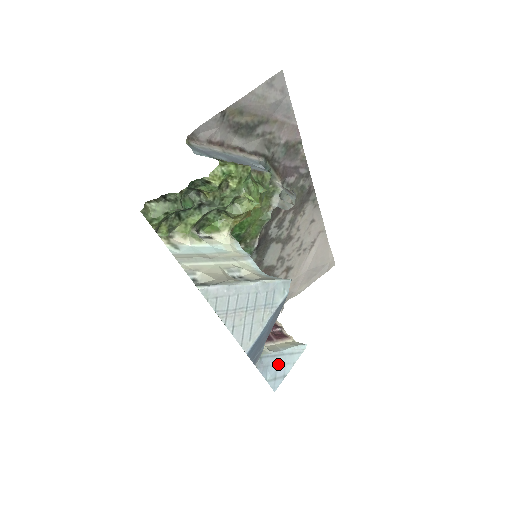
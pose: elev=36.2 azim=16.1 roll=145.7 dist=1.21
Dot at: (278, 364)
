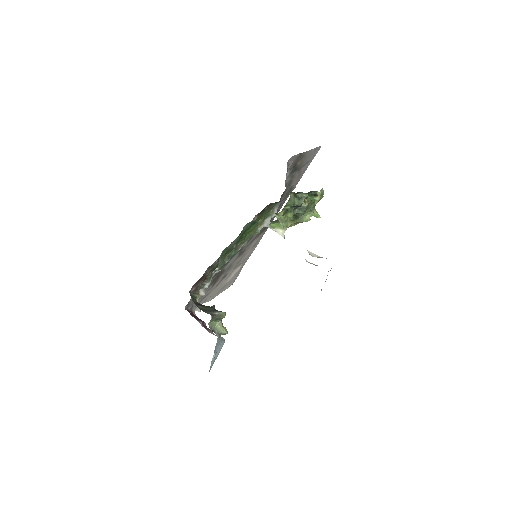
Dot at: (217, 349)
